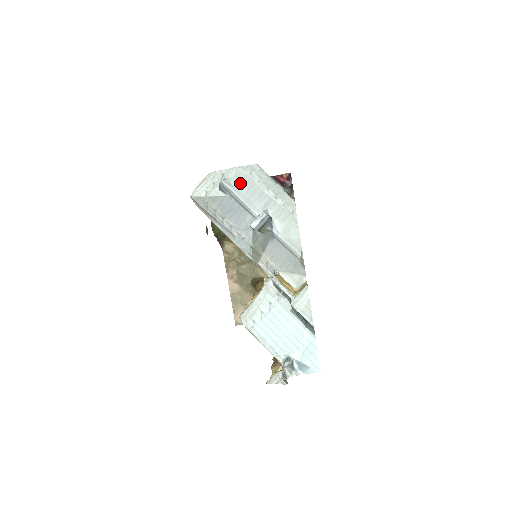
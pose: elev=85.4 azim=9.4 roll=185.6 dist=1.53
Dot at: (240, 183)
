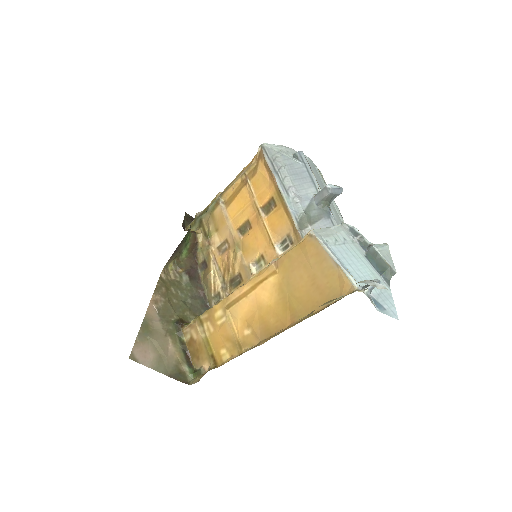
Dot at: (312, 166)
